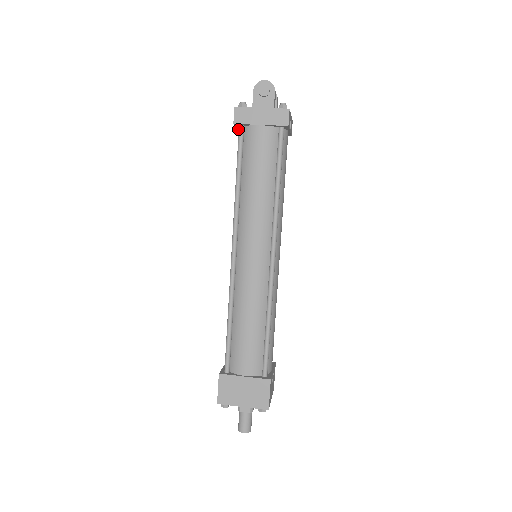
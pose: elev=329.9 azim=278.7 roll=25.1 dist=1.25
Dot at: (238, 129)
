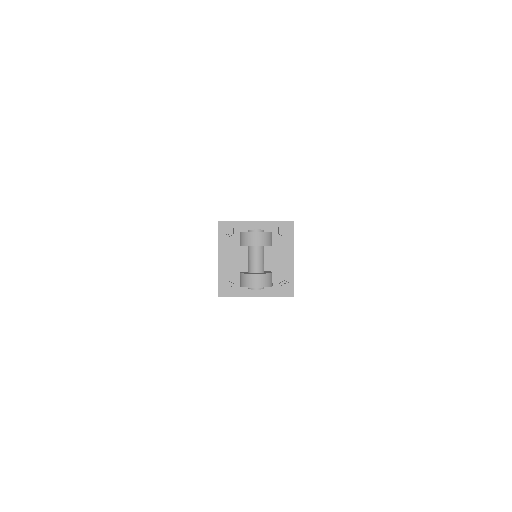
Dot at: occluded
